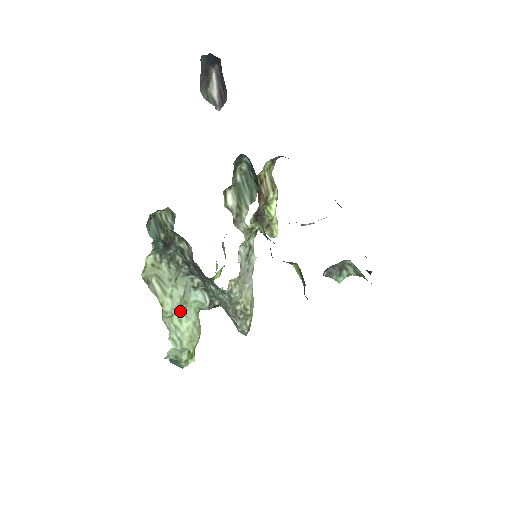
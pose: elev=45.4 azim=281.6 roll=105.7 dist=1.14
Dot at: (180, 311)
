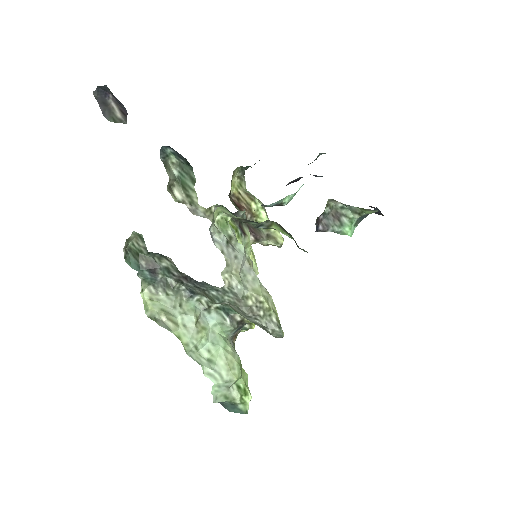
Dot at: (203, 340)
